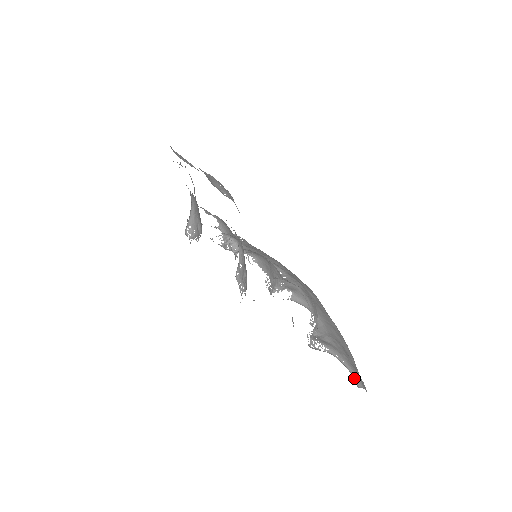
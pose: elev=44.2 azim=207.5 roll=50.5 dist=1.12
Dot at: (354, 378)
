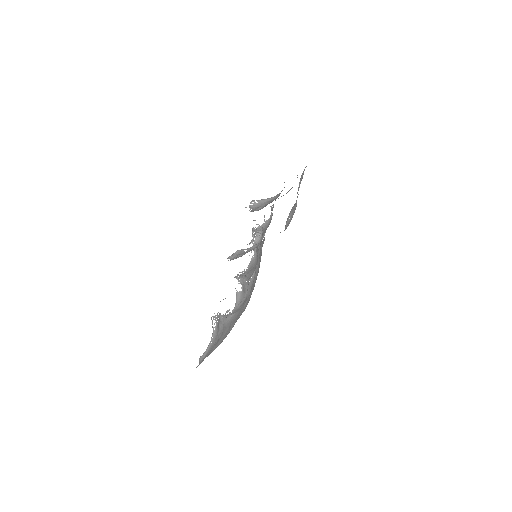
Dot at: (204, 354)
